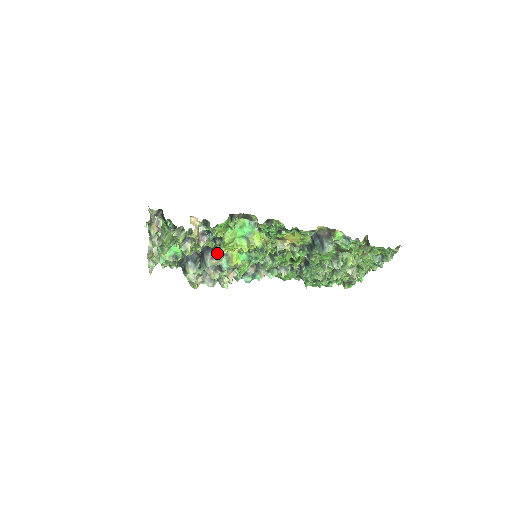
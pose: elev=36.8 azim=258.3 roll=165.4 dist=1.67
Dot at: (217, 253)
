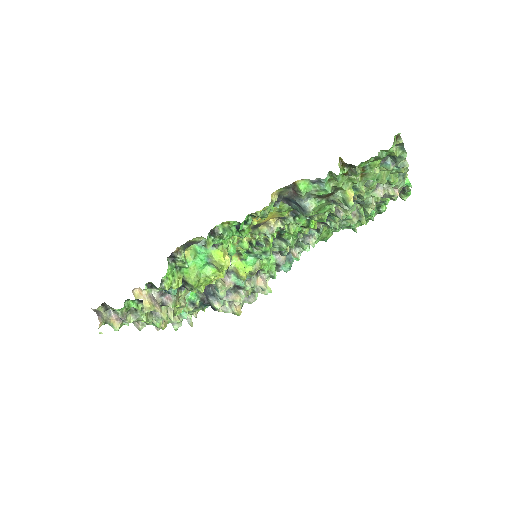
Dot at: (212, 285)
